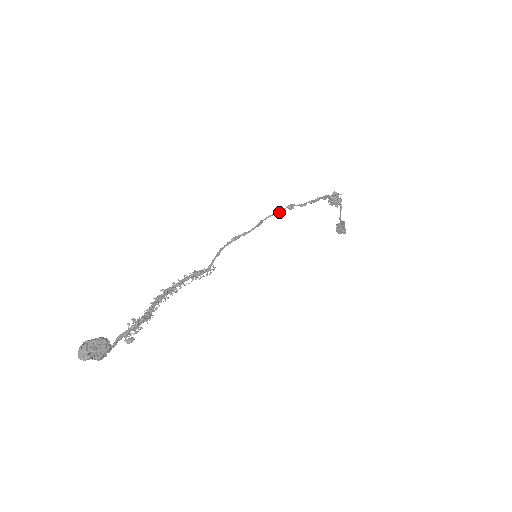
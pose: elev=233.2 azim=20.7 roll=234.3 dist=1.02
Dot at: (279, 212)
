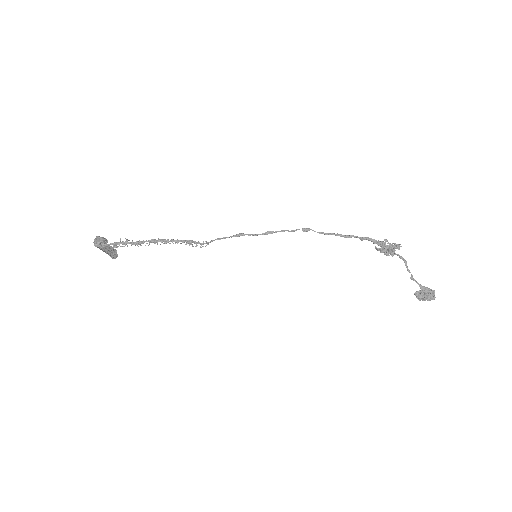
Dot at: (293, 230)
